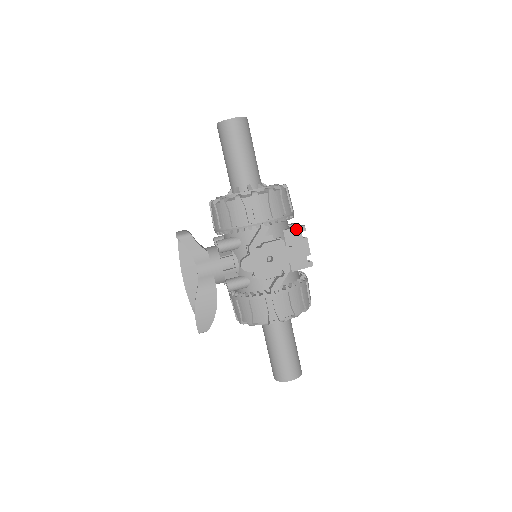
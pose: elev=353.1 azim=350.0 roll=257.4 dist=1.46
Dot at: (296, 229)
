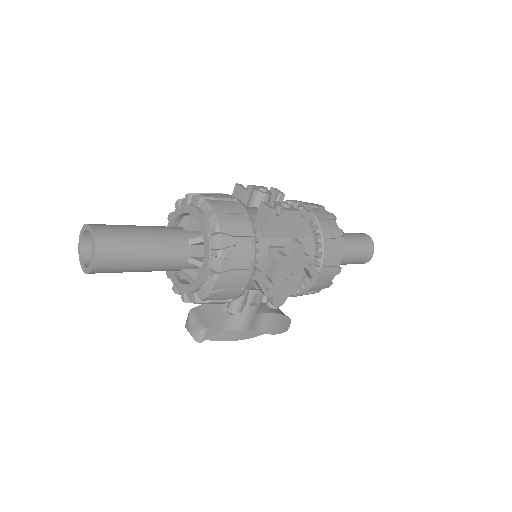
Dot at: (269, 222)
